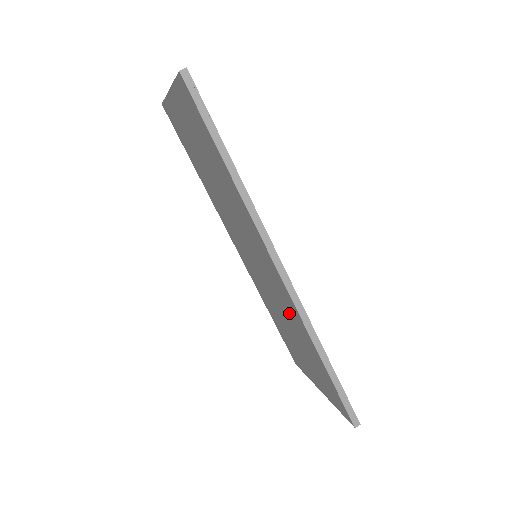
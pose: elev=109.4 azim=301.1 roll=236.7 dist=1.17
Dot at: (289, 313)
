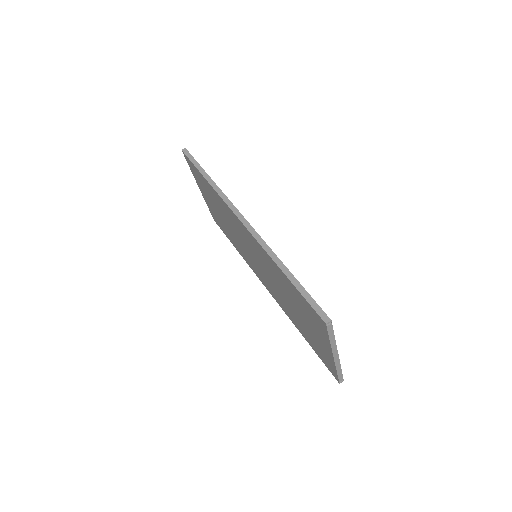
Dot at: (269, 266)
